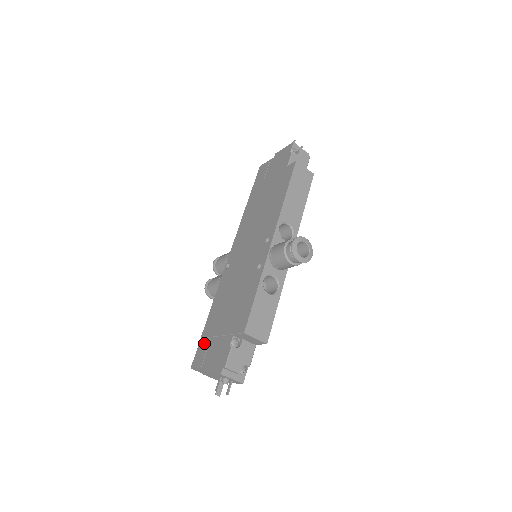
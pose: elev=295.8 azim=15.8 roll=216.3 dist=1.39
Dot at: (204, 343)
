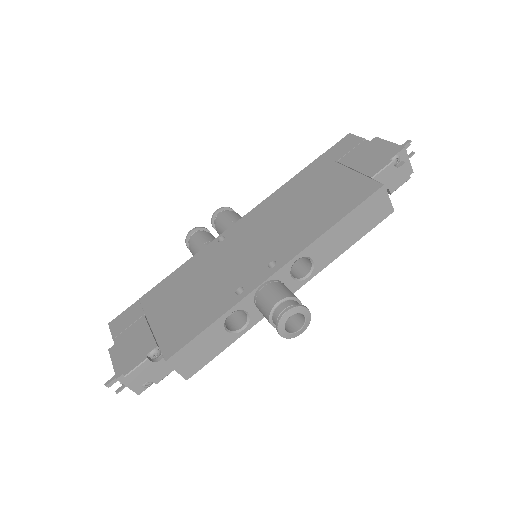
Dot at: (136, 311)
